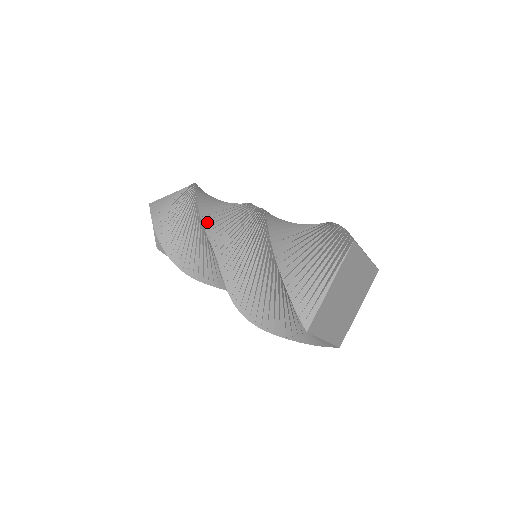
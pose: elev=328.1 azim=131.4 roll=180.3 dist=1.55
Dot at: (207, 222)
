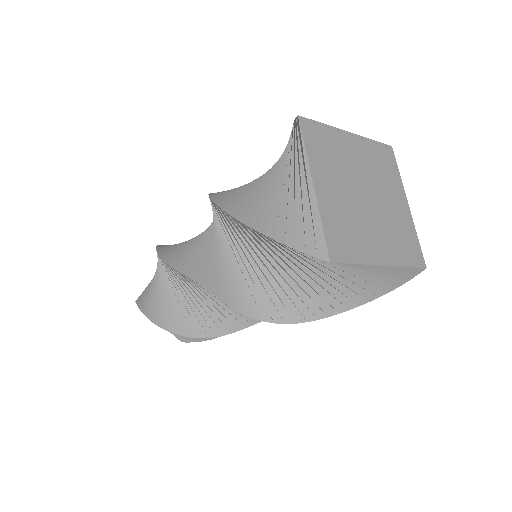
Dot at: (176, 262)
